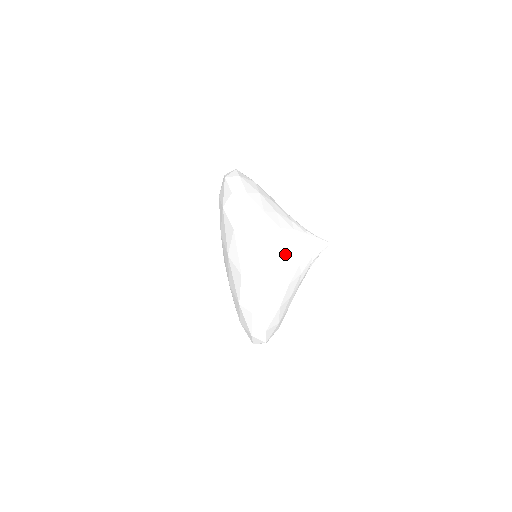
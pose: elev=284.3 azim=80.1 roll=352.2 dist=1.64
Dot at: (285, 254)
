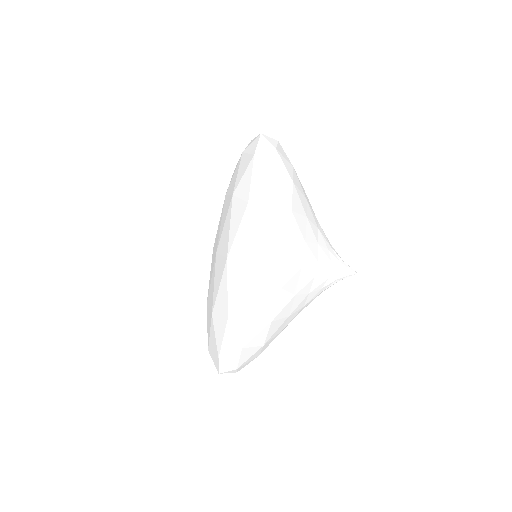
Dot at: (286, 321)
